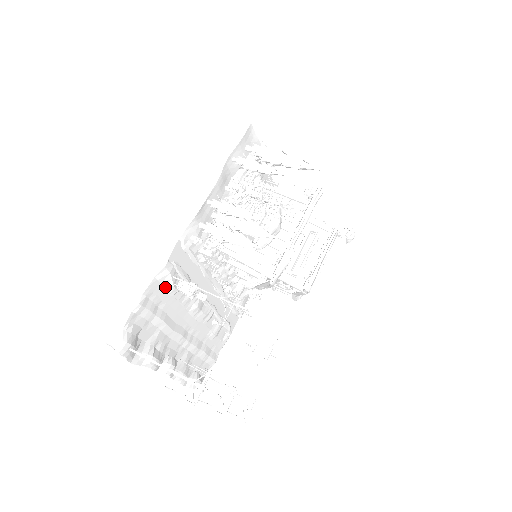
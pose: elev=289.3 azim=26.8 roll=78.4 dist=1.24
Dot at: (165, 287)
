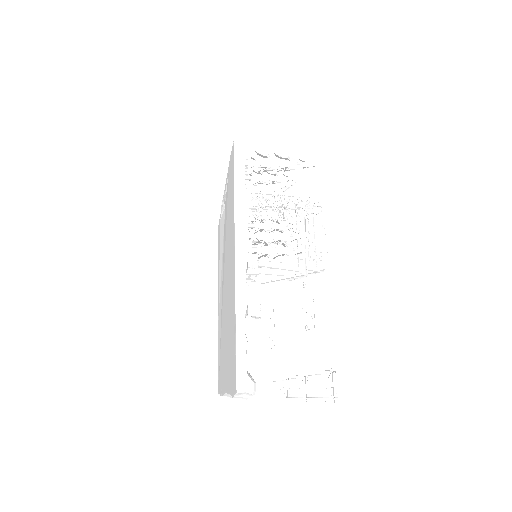
Dot at: occluded
